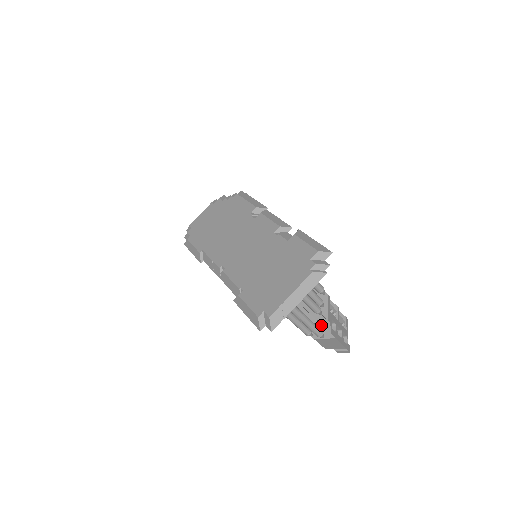
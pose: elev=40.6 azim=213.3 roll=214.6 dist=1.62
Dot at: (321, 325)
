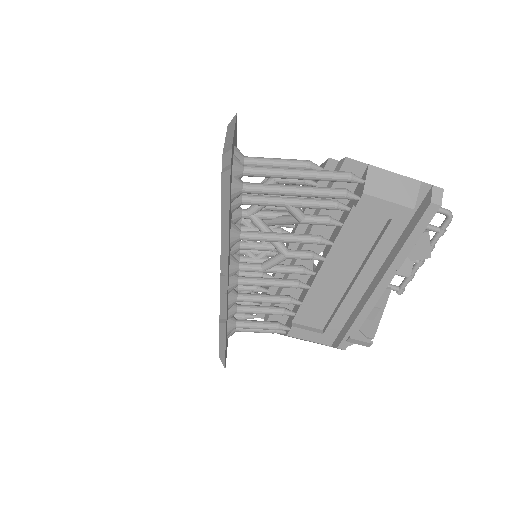
Dot at: (355, 189)
